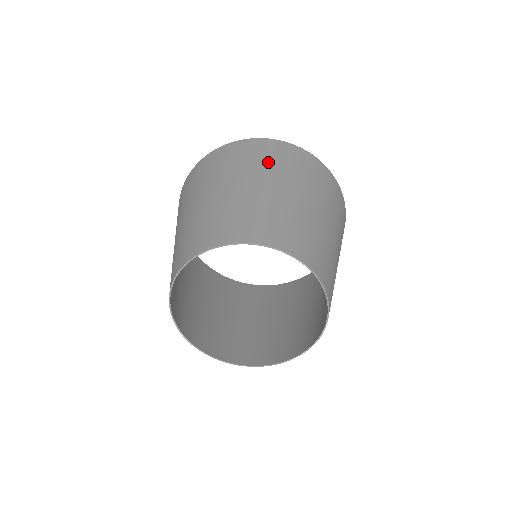
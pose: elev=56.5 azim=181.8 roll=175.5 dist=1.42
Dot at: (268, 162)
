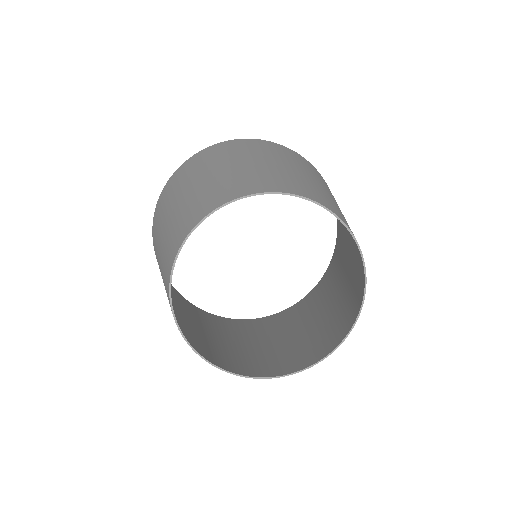
Dot at: (211, 159)
